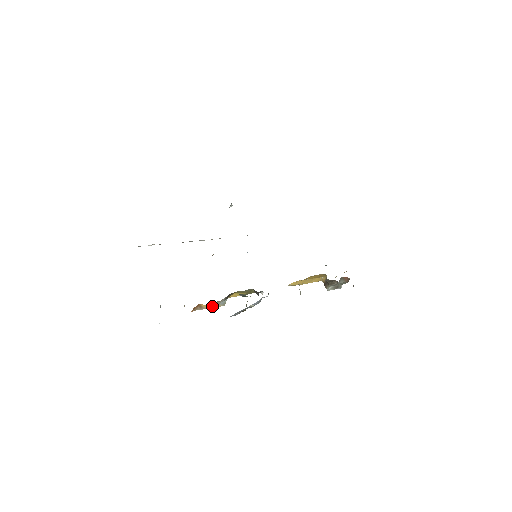
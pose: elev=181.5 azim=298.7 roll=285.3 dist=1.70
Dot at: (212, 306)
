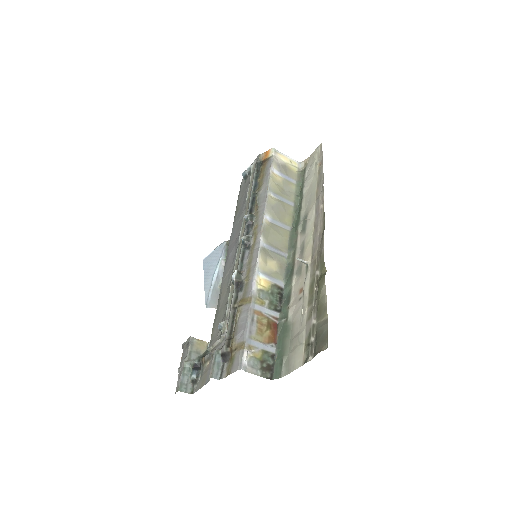
Dot at: occluded
